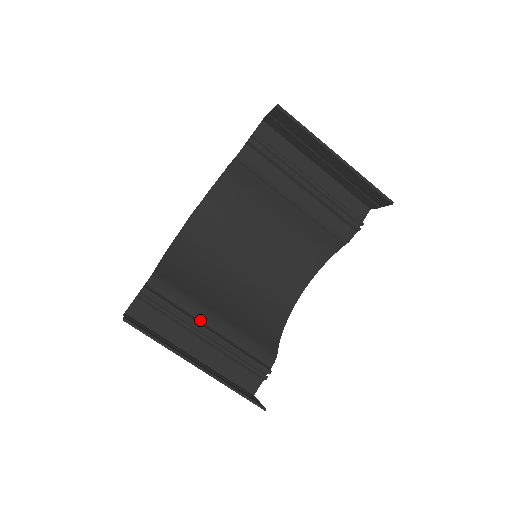
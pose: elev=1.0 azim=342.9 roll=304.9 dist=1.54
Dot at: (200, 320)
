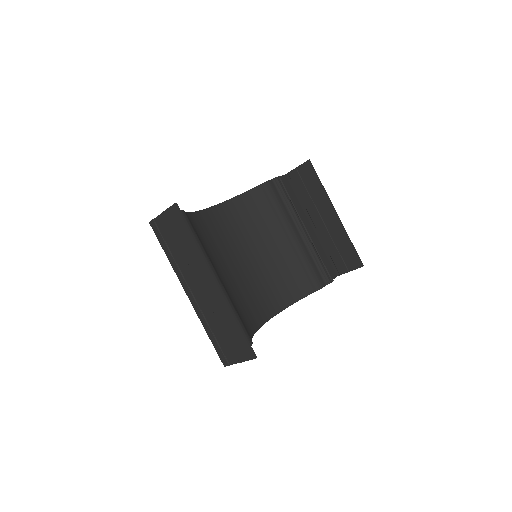
Dot at: occluded
